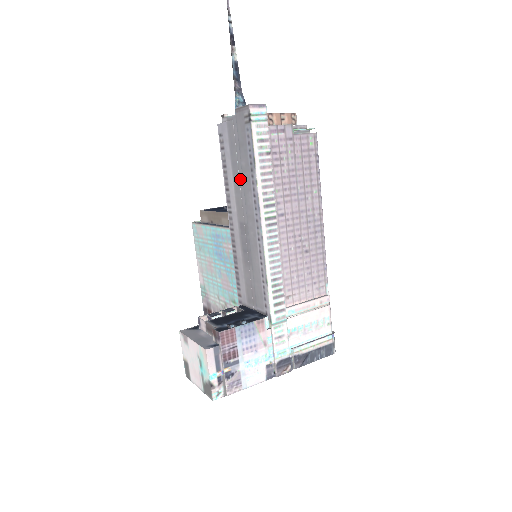
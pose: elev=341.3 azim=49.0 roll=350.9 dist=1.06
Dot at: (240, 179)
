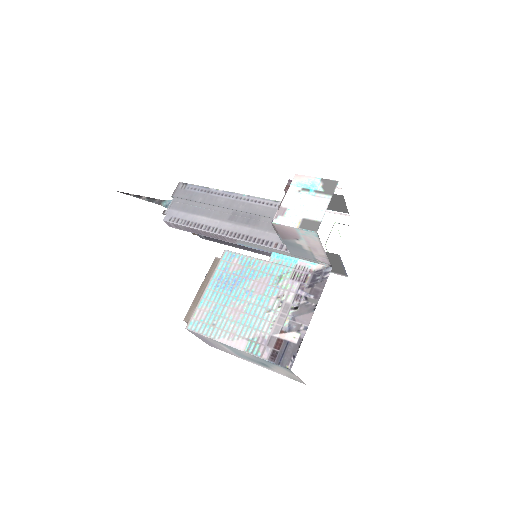
Dot at: (205, 207)
